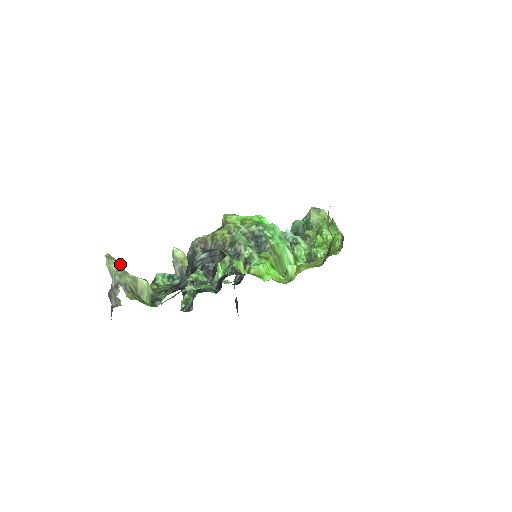
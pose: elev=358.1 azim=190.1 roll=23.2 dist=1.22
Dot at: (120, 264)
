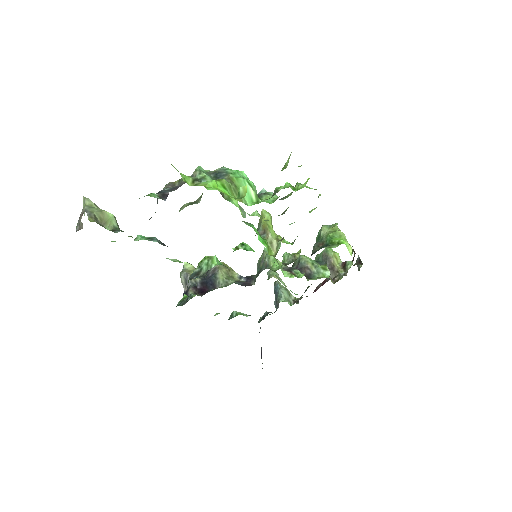
Dot at: (96, 205)
